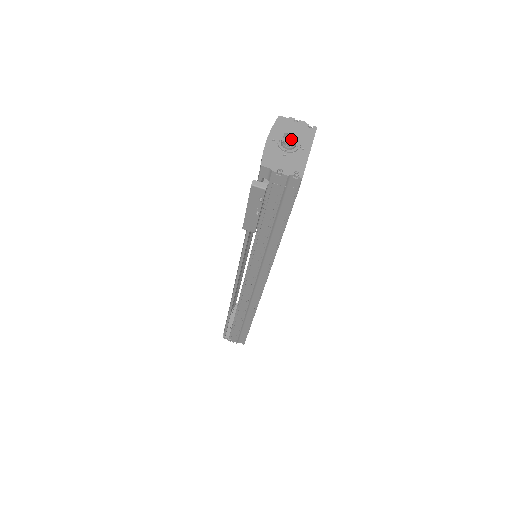
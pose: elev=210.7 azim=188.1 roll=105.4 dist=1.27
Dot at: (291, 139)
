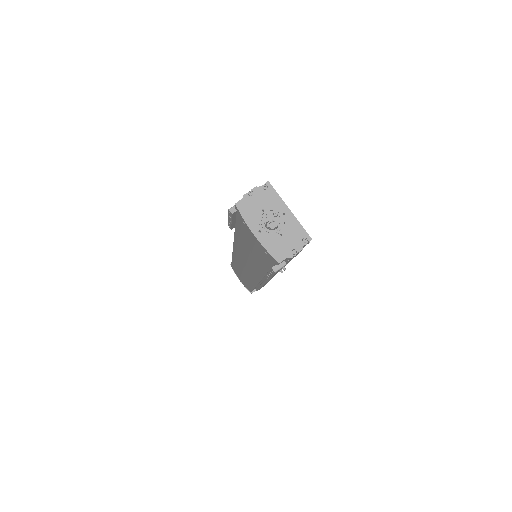
Dot at: (272, 219)
